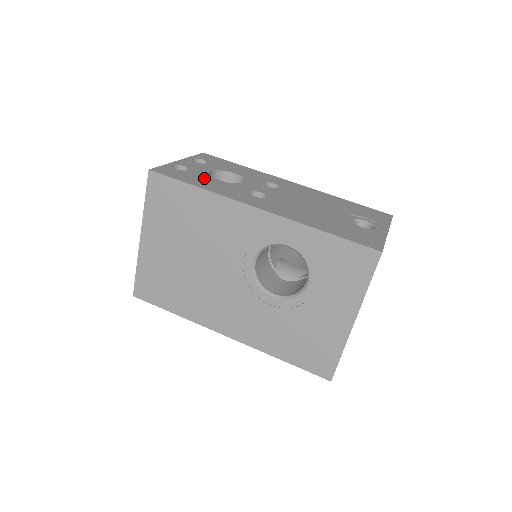
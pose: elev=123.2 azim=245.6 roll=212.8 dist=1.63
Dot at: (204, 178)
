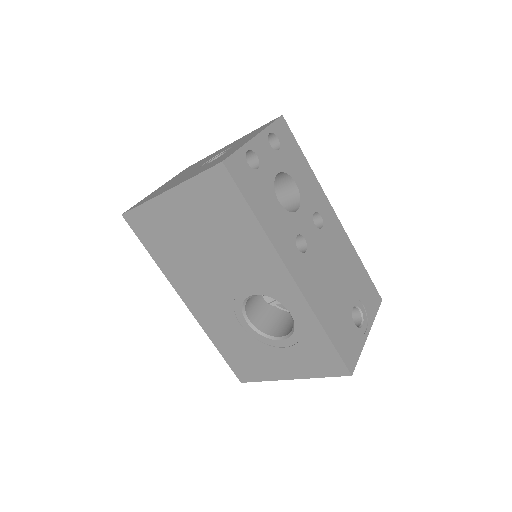
Dot at: (267, 194)
